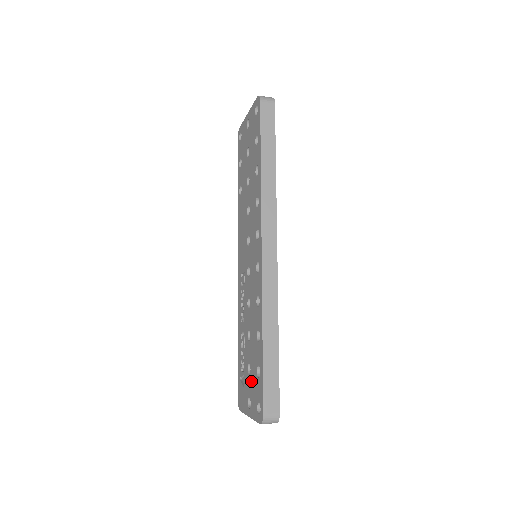
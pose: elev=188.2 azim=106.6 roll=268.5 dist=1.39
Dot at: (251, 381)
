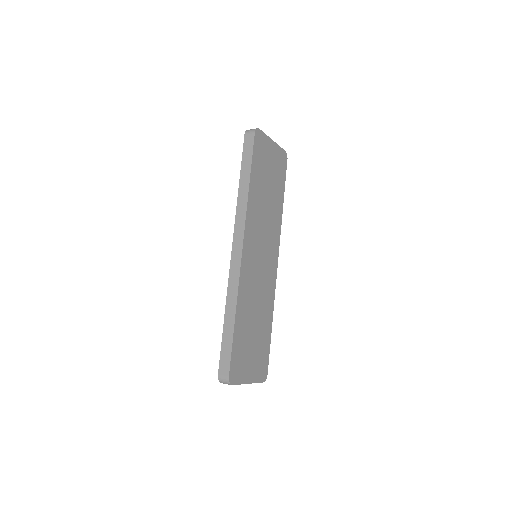
Dot at: occluded
